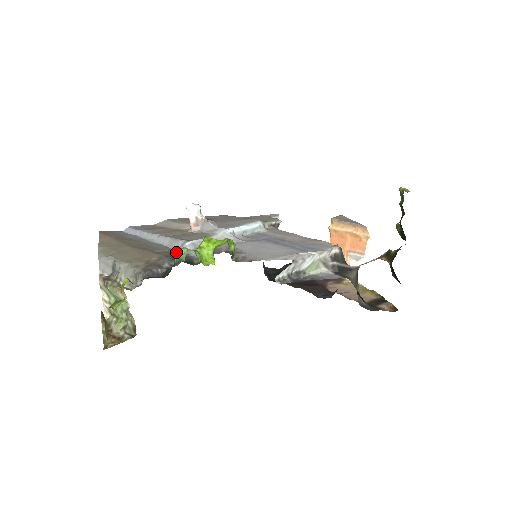
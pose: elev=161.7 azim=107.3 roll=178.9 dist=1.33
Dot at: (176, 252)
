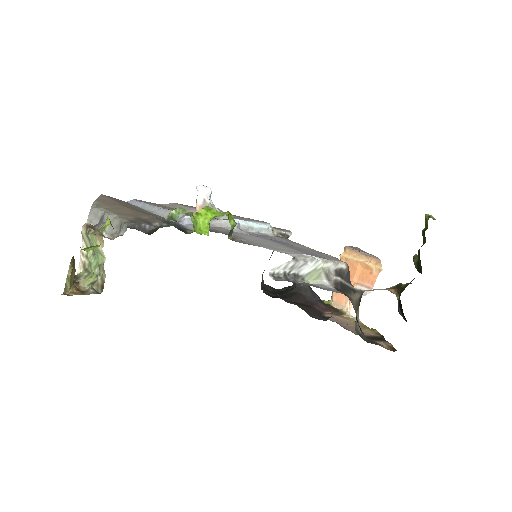
Dot at: occluded
